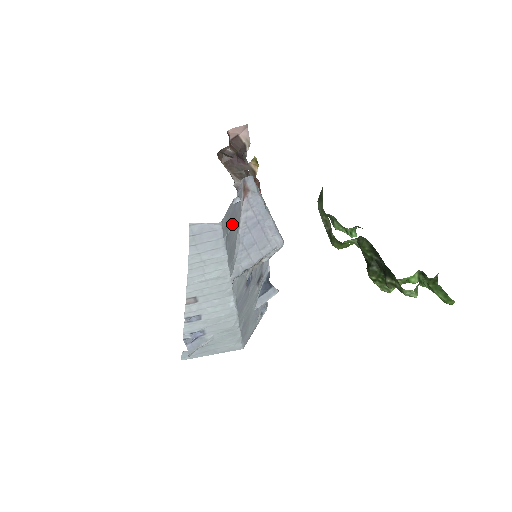
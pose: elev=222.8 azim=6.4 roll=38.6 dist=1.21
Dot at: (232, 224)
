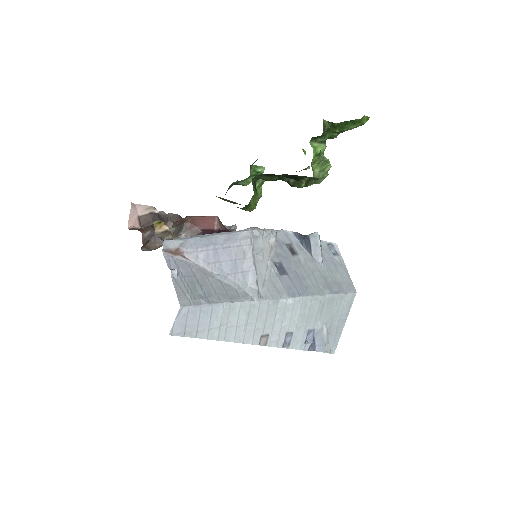
Dot at: (197, 285)
